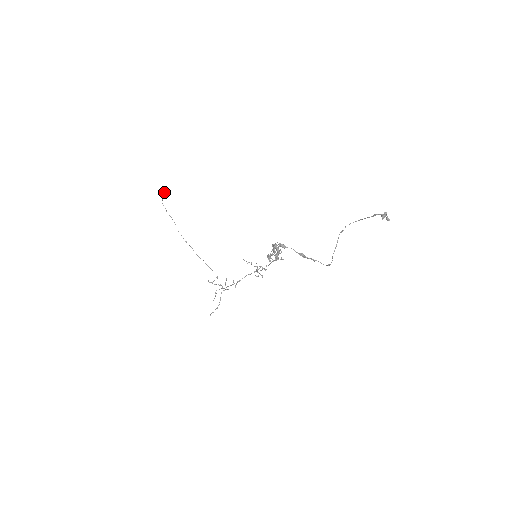
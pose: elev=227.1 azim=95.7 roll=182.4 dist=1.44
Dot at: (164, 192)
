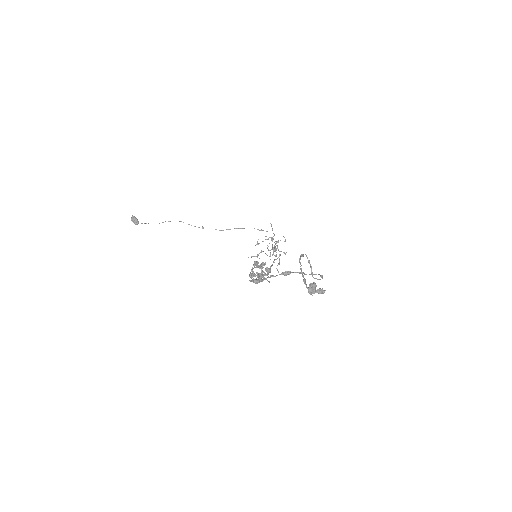
Dot at: (136, 224)
